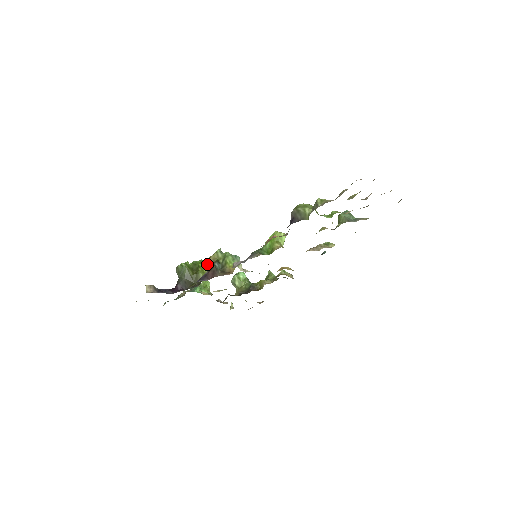
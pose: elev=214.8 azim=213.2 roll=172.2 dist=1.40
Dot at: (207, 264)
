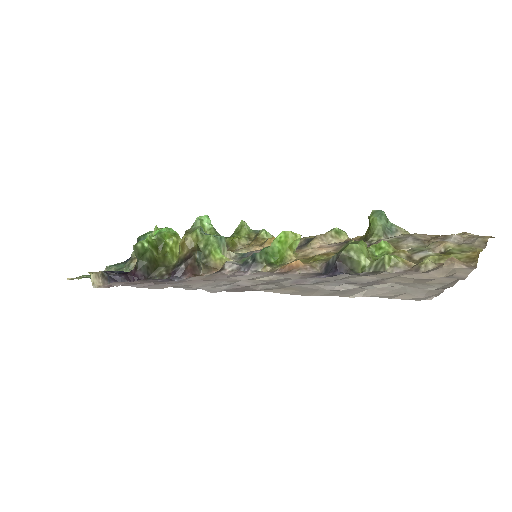
Dot at: (180, 245)
